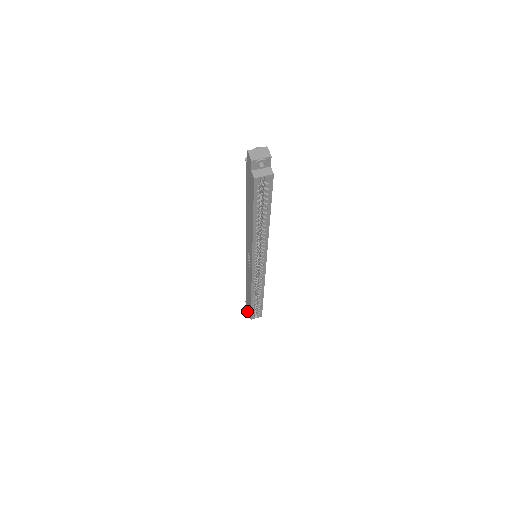
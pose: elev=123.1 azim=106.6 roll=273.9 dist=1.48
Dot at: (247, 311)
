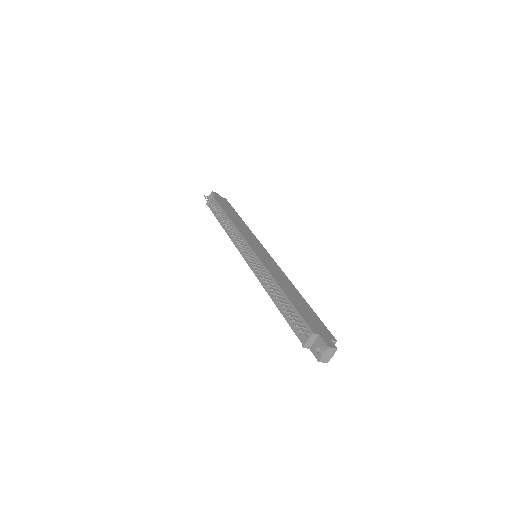
Dot at: occluded
